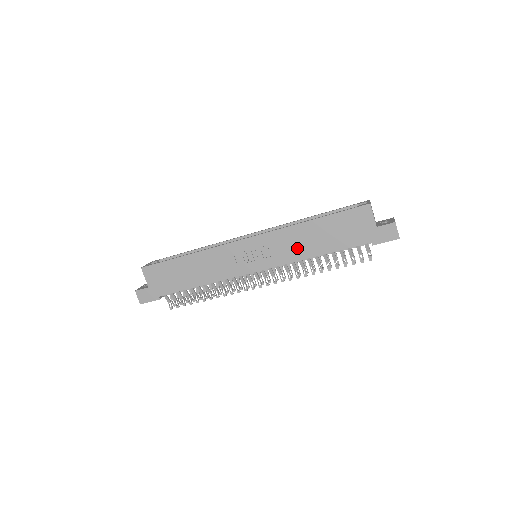
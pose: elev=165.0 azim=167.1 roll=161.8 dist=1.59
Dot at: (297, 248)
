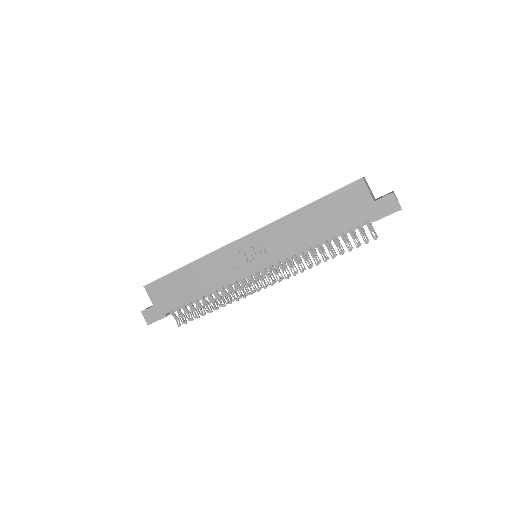
Dot at: (295, 239)
